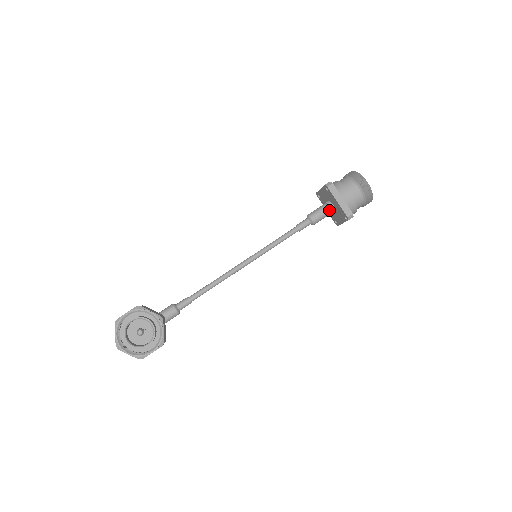
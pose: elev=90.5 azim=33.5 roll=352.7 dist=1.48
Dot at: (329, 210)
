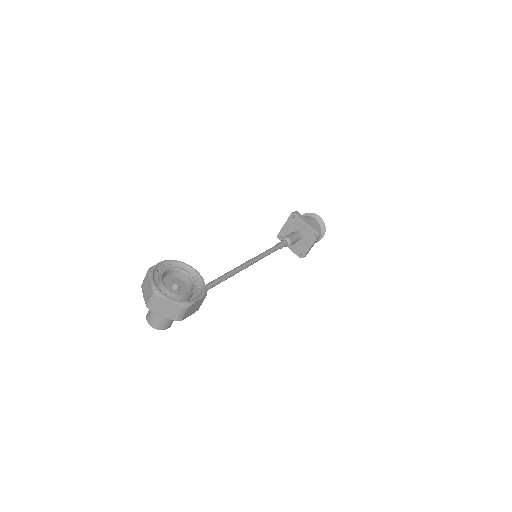
Dot at: (298, 235)
